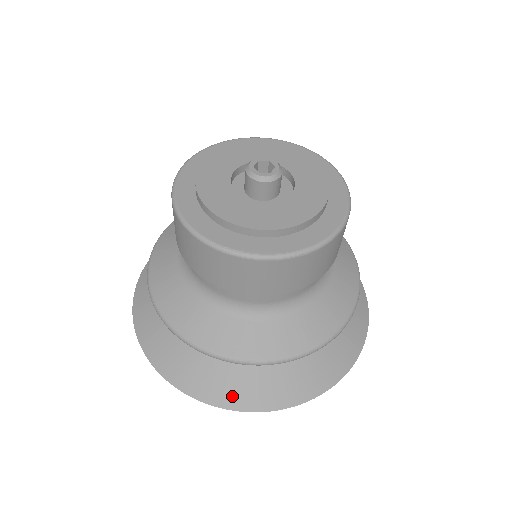
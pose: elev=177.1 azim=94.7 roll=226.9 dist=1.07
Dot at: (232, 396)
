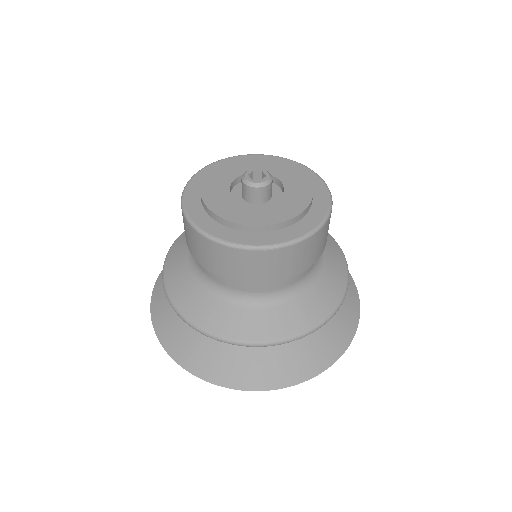
Dot at: (221, 373)
